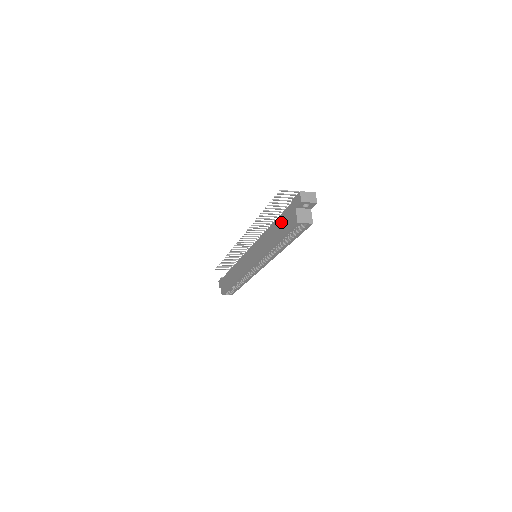
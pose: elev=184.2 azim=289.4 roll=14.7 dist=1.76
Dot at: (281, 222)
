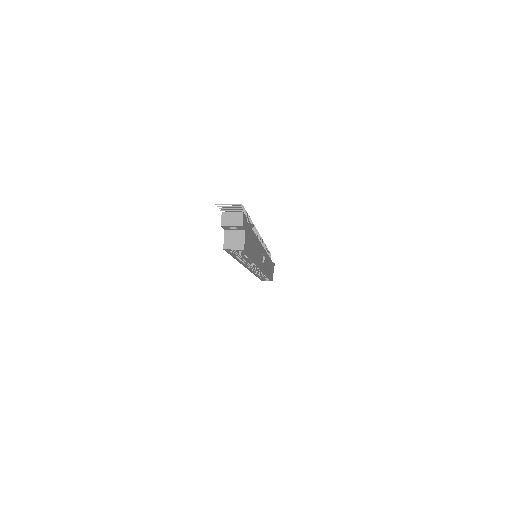
Dot at: occluded
